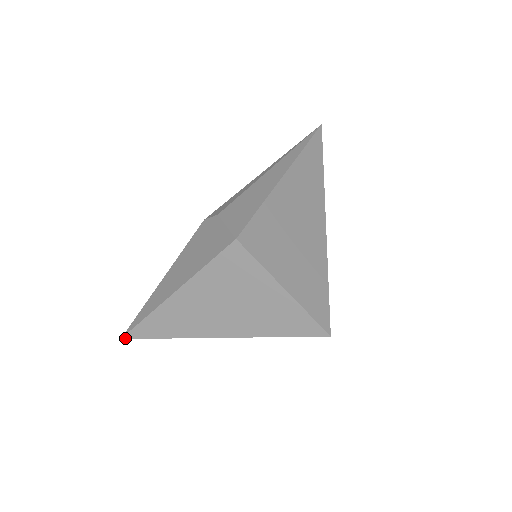
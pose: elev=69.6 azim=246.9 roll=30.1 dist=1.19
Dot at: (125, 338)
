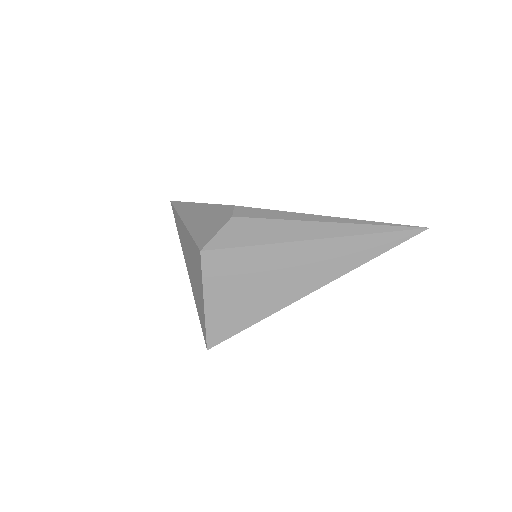
Dot at: (171, 203)
